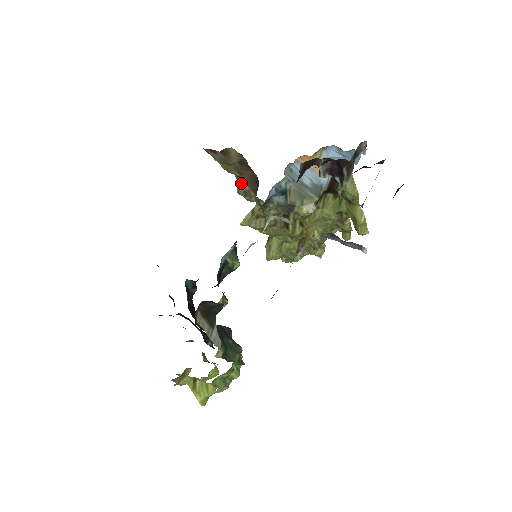
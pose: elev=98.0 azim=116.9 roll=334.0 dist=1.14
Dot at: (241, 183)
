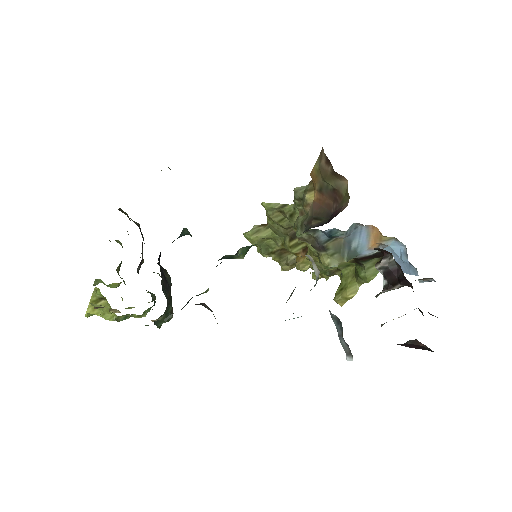
Dot at: (309, 192)
